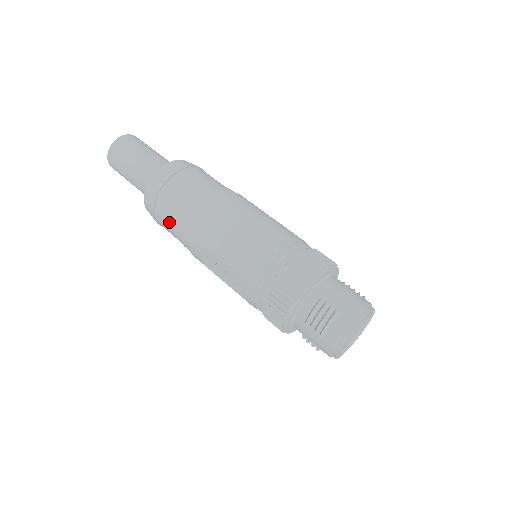
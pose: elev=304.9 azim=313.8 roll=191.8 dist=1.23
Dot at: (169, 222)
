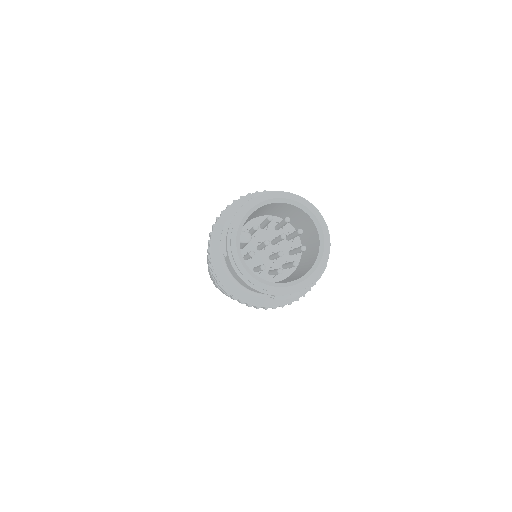
Dot at: occluded
